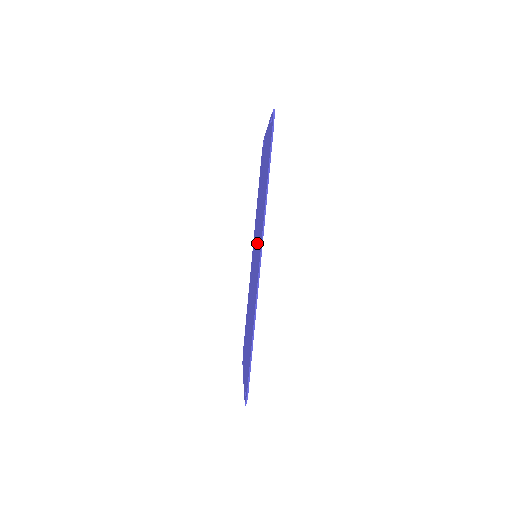
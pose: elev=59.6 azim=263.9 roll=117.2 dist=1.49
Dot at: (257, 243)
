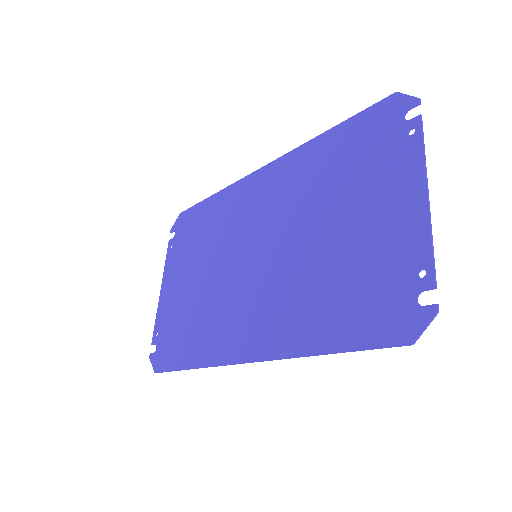
Dot at: (266, 274)
